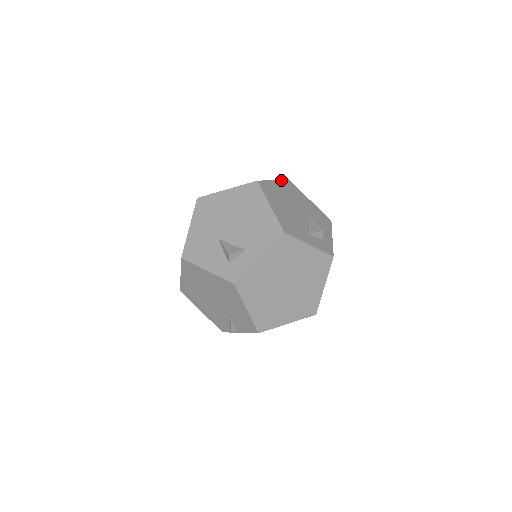
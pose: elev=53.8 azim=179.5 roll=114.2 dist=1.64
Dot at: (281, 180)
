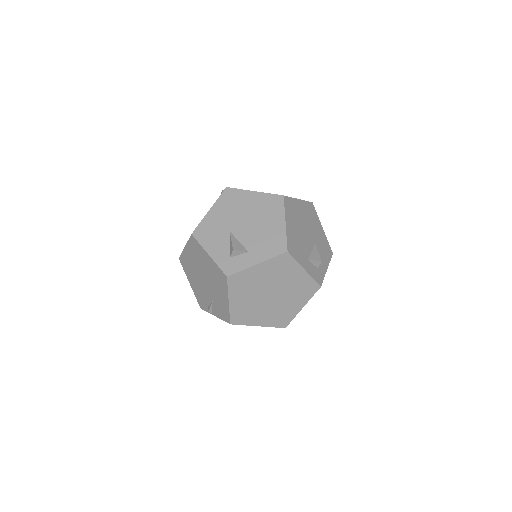
Dot at: (305, 201)
